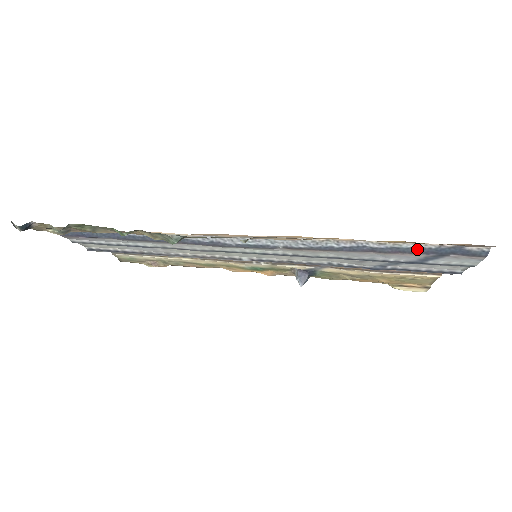
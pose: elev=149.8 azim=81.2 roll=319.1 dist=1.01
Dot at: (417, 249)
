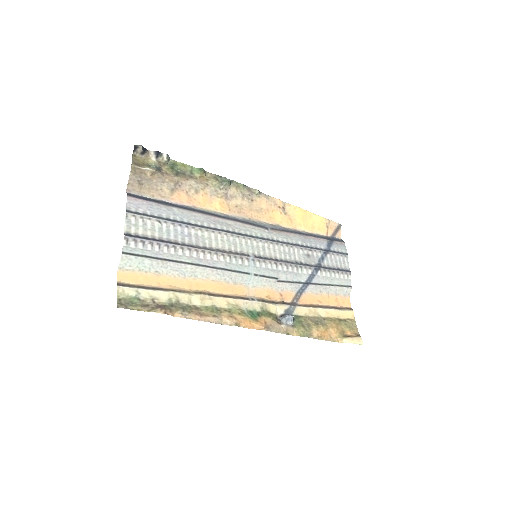
Dot at: (321, 237)
